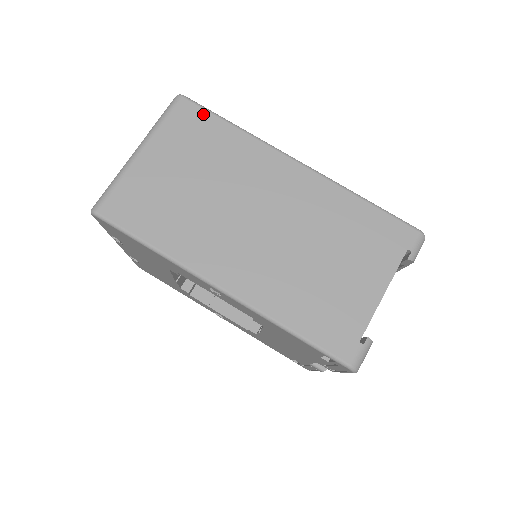
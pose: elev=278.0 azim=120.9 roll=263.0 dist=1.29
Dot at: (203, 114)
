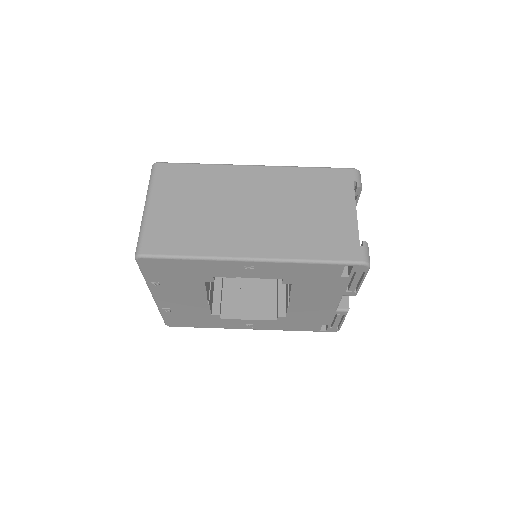
Dot at: (177, 167)
